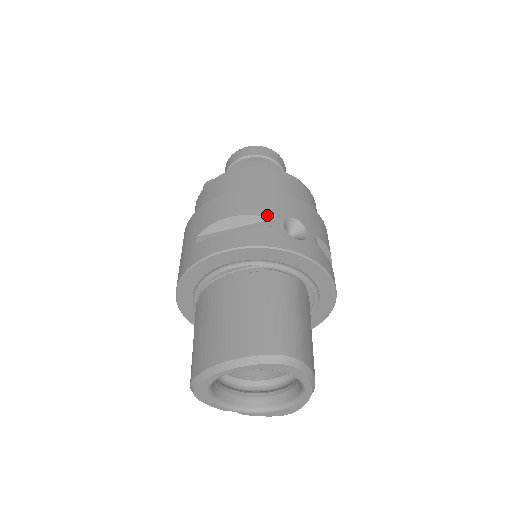
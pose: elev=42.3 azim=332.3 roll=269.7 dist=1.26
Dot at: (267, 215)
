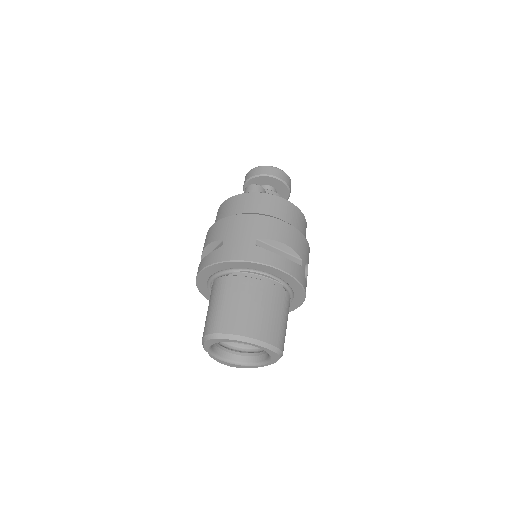
Dot at: (301, 256)
